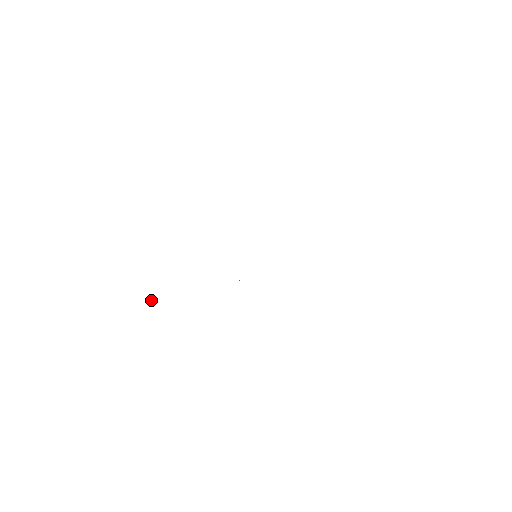
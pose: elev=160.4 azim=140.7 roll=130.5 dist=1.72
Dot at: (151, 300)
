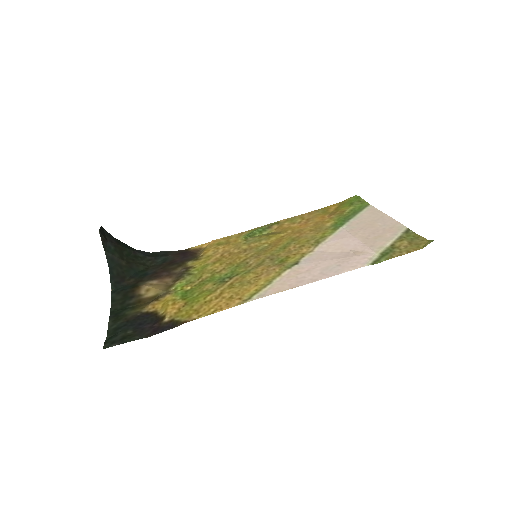
Dot at: (115, 261)
